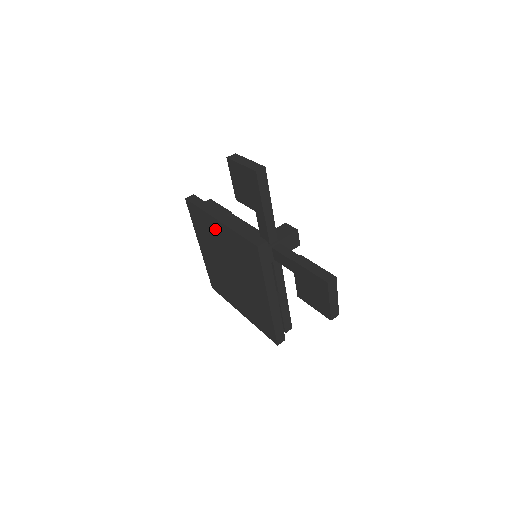
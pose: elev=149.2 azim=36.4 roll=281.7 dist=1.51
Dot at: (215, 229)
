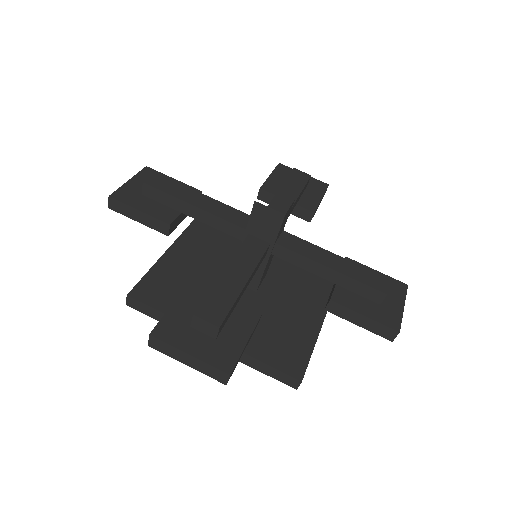
Dot at: occluded
